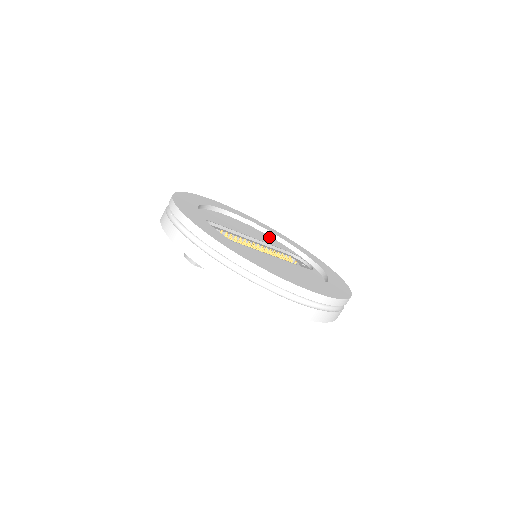
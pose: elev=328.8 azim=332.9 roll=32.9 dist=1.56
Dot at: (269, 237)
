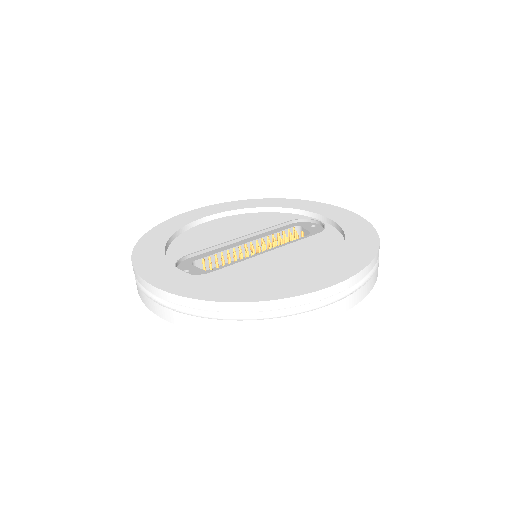
Dot at: (262, 215)
